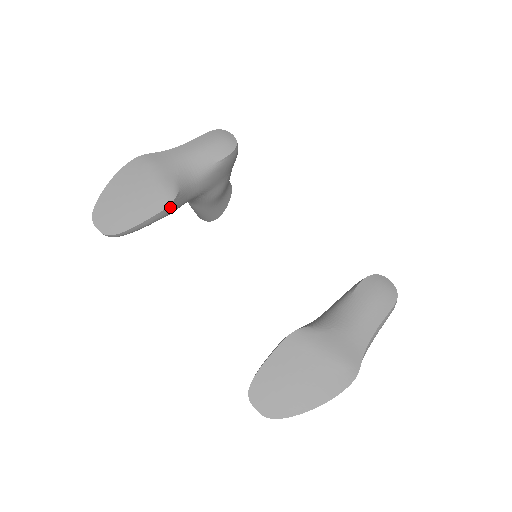
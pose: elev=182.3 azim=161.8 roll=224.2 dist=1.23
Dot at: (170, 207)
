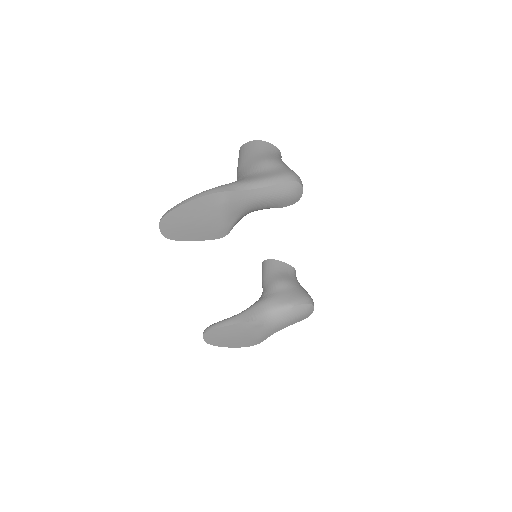
Dot at: (220, 236)
